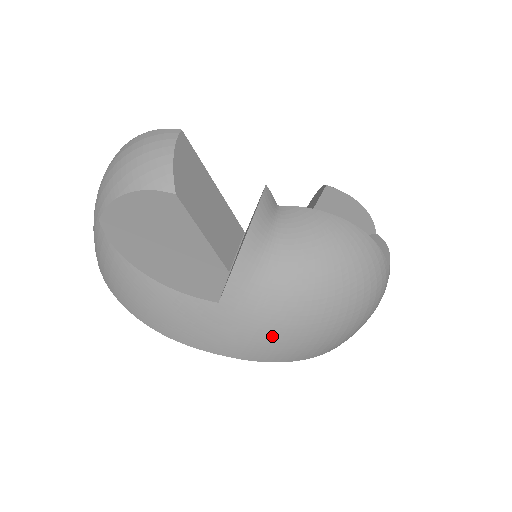
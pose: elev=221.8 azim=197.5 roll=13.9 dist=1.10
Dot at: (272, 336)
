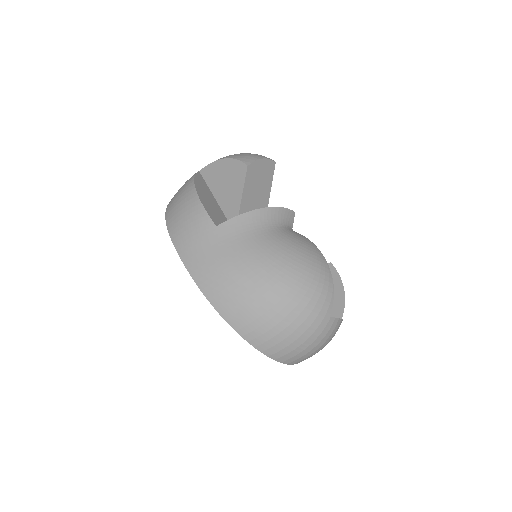
Dot at: (225, 272)
